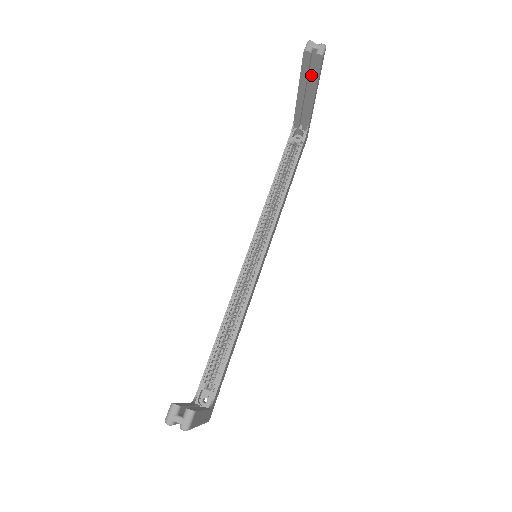
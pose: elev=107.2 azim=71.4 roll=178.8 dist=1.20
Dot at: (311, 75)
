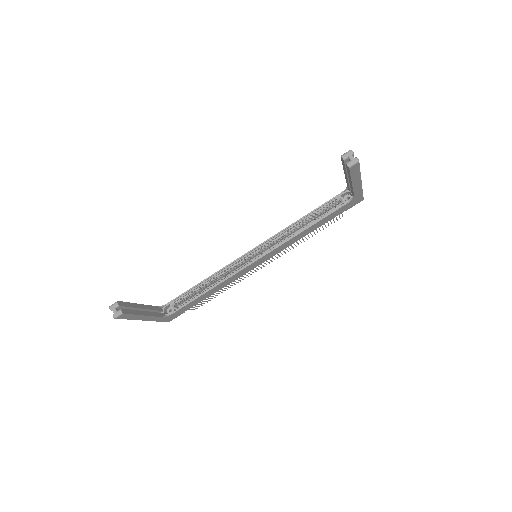
Dot at: (347, 171)
